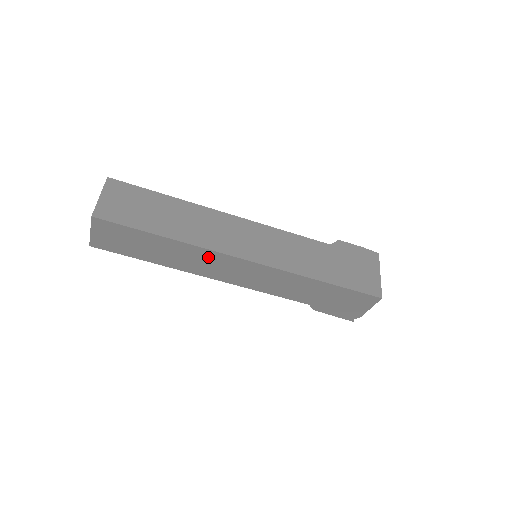
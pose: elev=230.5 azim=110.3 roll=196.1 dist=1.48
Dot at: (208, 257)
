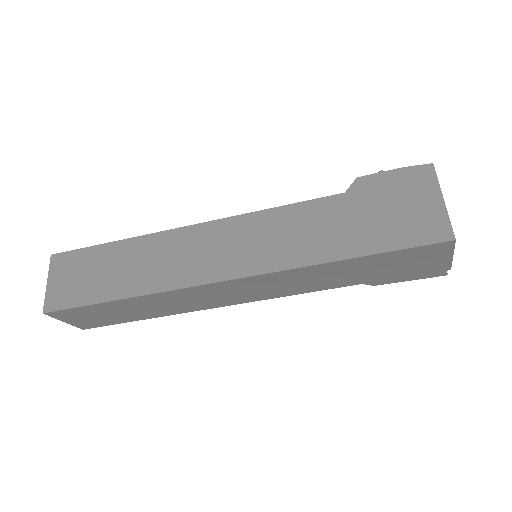
Dot at: (185, 295)
